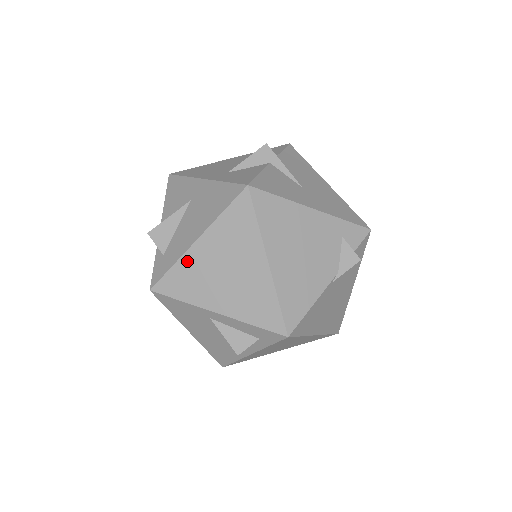
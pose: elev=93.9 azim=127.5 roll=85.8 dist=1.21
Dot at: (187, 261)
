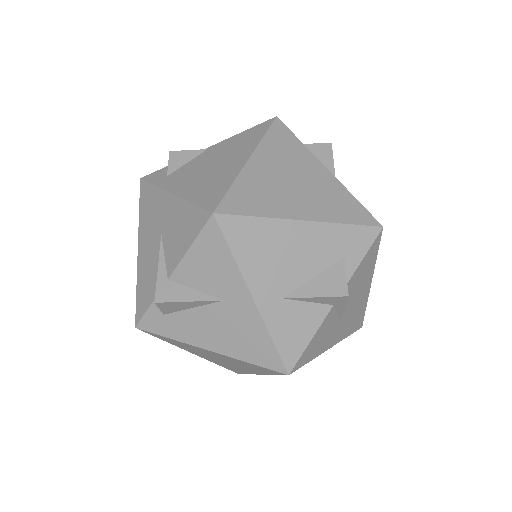
Dot at: (188, 345)
